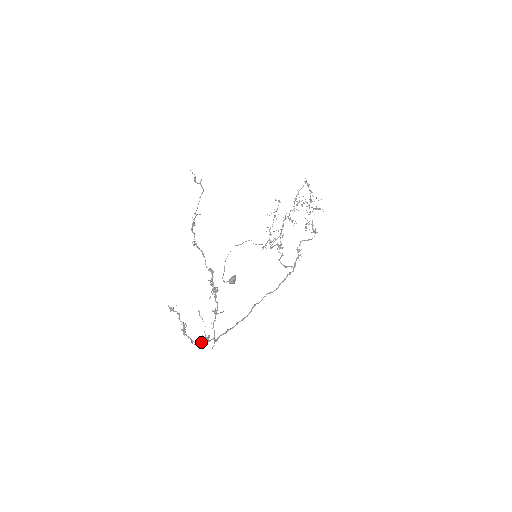
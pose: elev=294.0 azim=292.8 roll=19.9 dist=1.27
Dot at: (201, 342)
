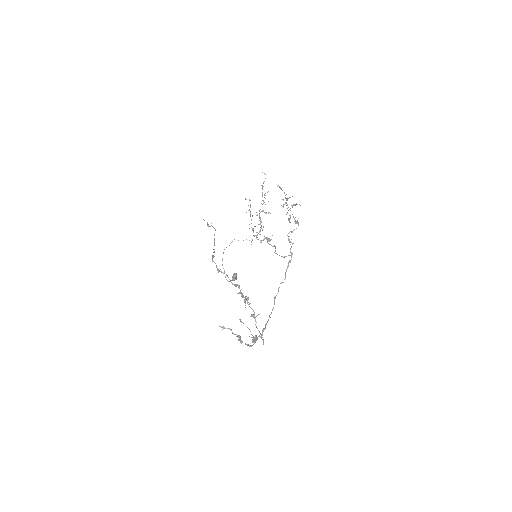
Dot at: (252, 342)
